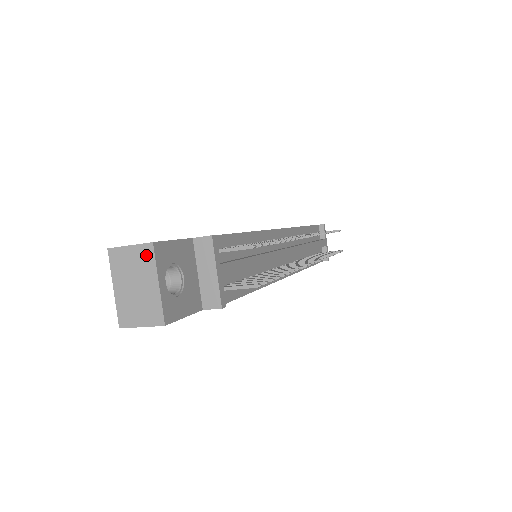
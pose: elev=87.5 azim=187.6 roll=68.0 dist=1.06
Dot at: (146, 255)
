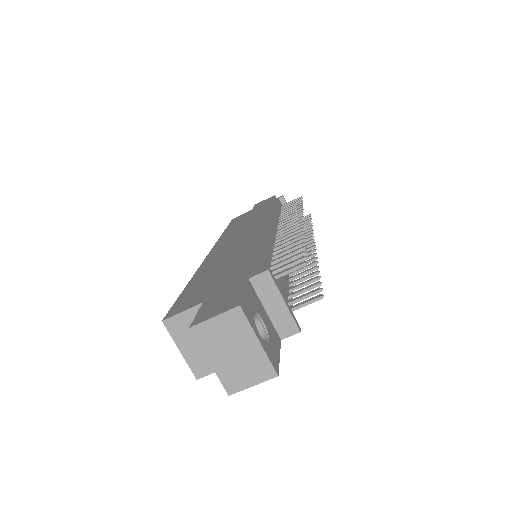
Dot at: (236, 320)
